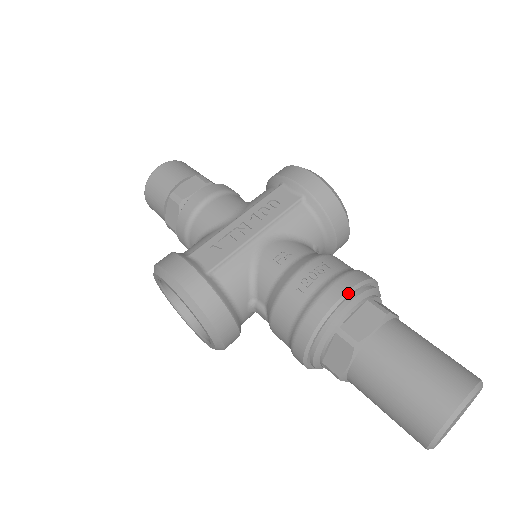
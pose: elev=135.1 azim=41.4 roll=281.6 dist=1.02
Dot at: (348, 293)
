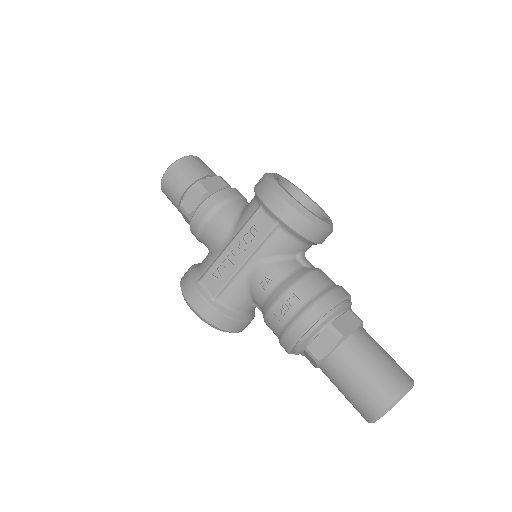
Dot at: (309, 327)
